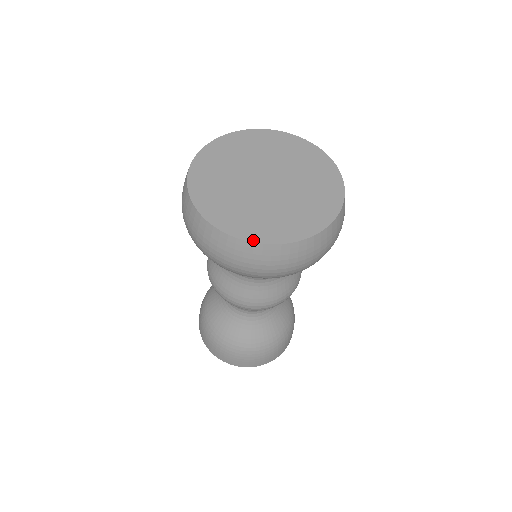
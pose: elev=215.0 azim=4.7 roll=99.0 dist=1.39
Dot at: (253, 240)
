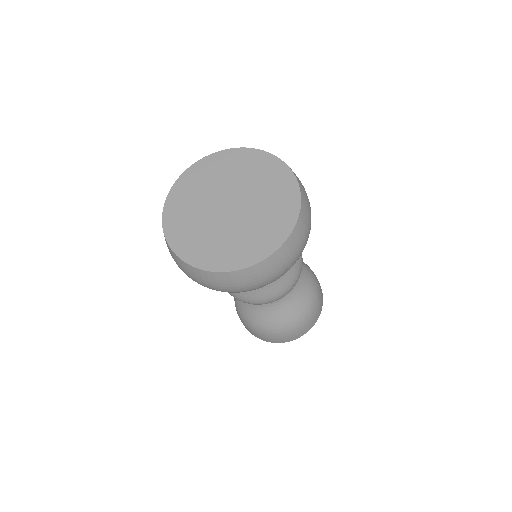
Dot at: (264, 257)
